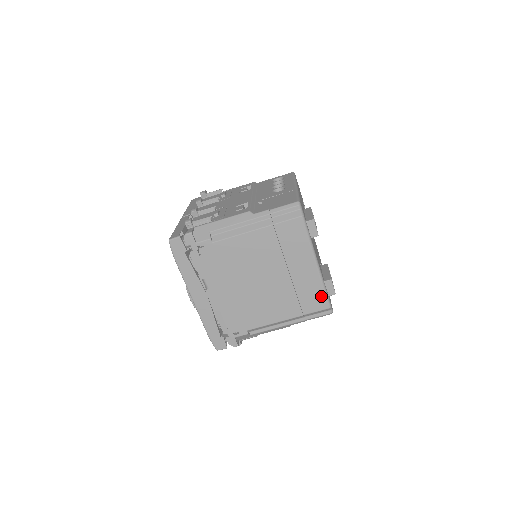
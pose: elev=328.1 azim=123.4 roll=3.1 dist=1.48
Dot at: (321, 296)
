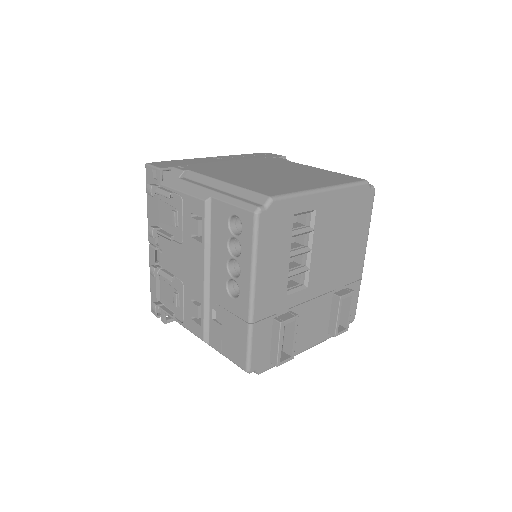
Dot at: occluded
